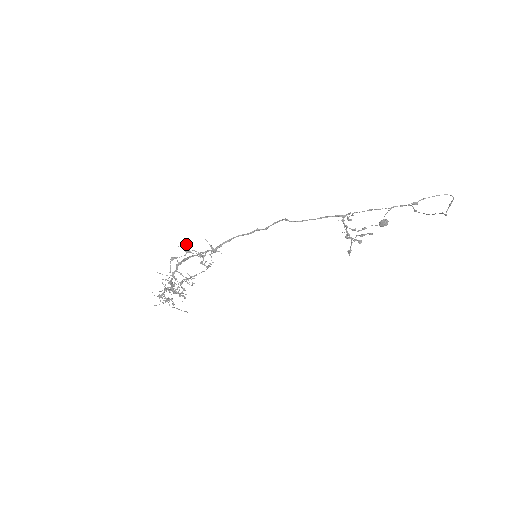
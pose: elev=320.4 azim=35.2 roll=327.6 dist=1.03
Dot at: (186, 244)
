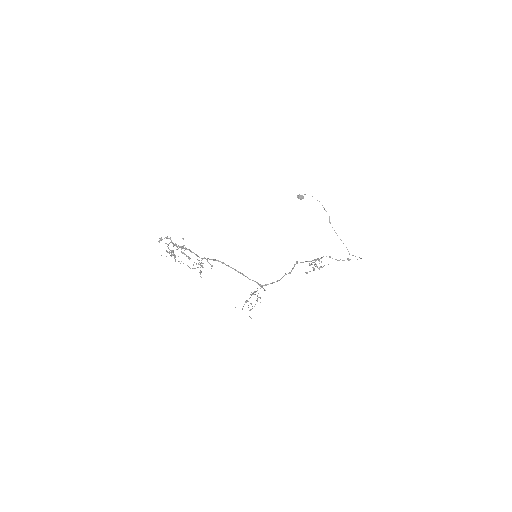
Dot at: occluded
